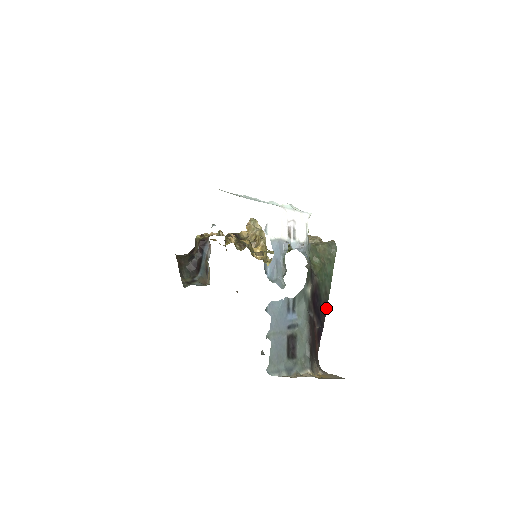
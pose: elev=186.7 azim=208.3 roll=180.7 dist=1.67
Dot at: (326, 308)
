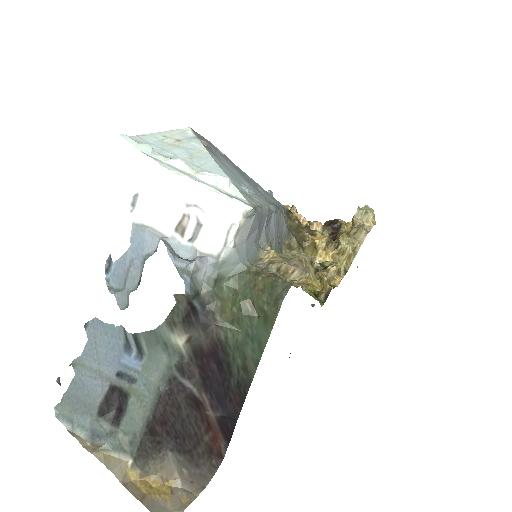
Dot at: (245, 394)
